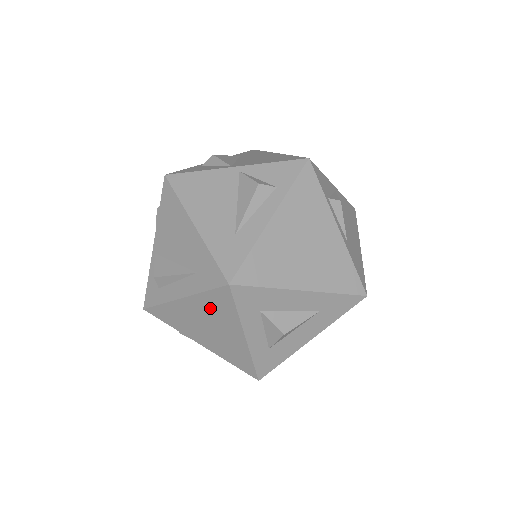
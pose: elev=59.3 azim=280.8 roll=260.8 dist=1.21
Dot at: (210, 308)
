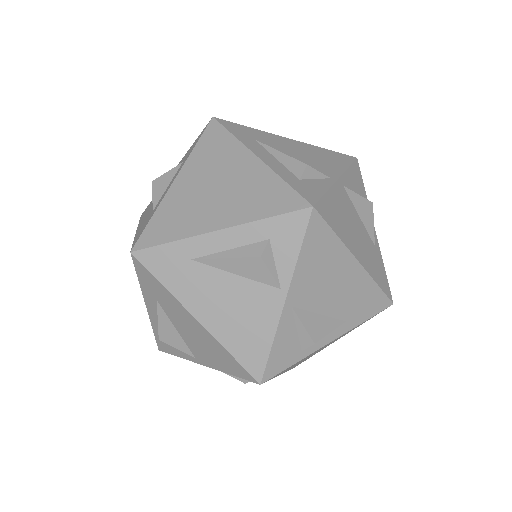
Dot at: occluded
